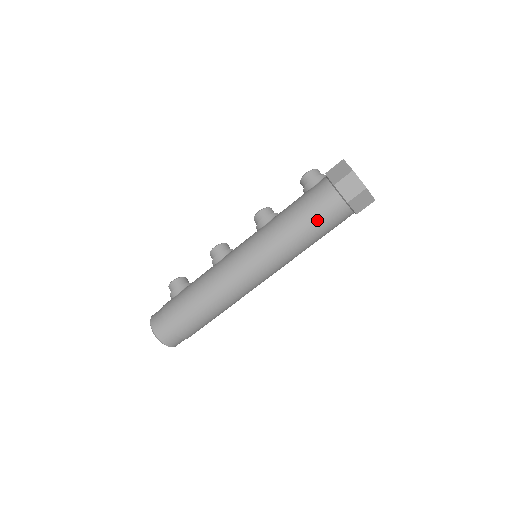
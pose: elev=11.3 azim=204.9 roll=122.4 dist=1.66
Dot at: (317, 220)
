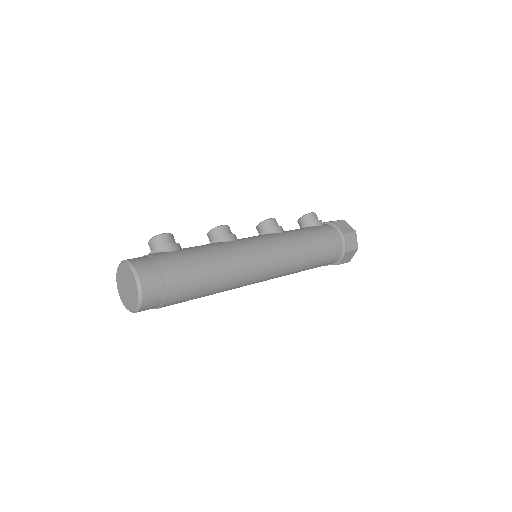
Dot at: (325, 252)
